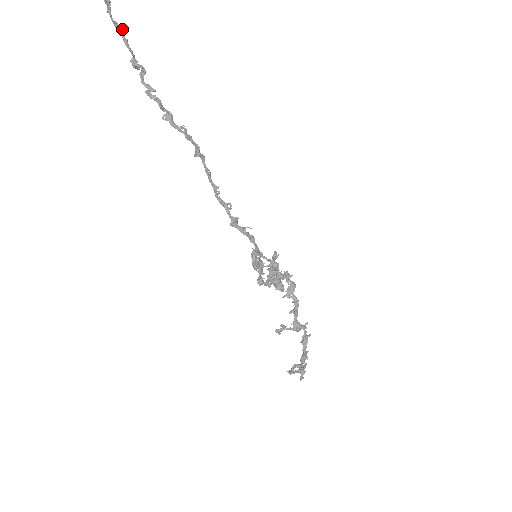
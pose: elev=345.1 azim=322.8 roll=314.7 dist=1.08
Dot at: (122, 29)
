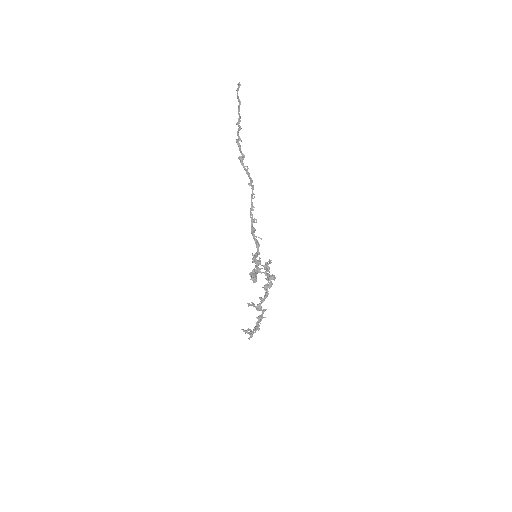
Dot at: (240, 101)
